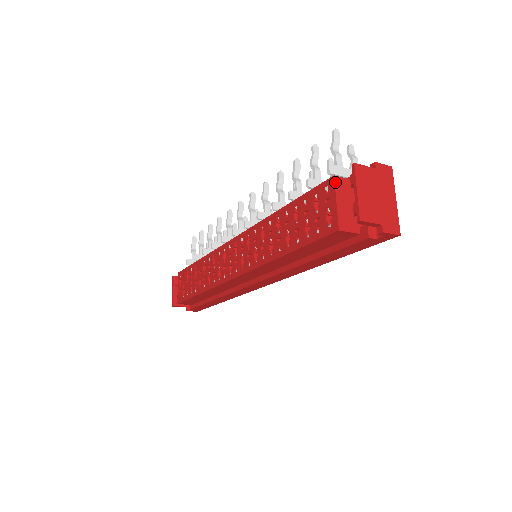
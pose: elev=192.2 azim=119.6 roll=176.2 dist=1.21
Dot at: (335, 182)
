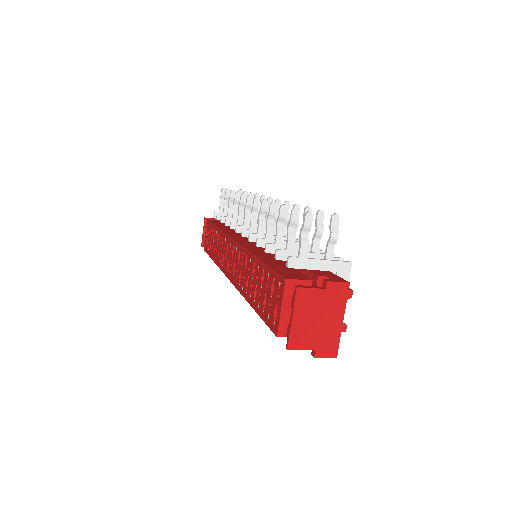
Dot at: (285, 286)
